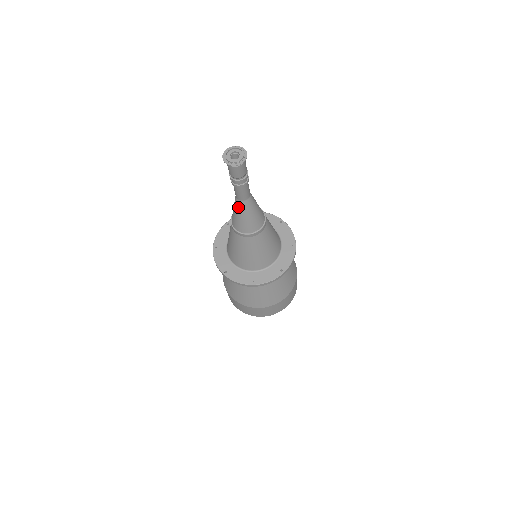
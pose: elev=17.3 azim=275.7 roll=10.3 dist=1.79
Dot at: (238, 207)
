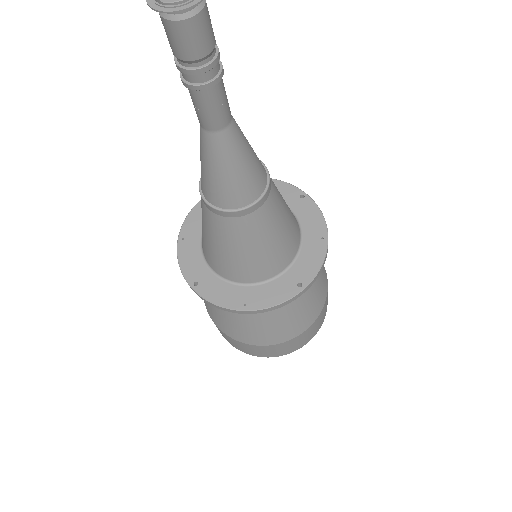
Dot at: (206, 148)
